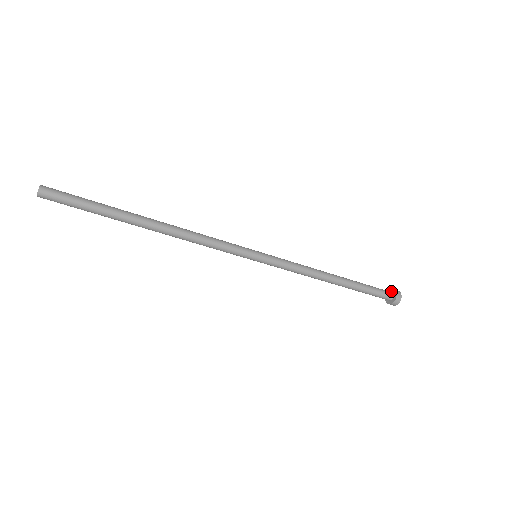
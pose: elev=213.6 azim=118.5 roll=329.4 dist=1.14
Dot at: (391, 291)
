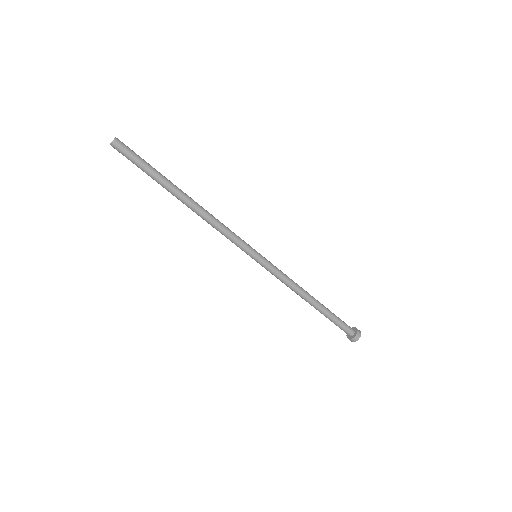
Dot at: occluded
